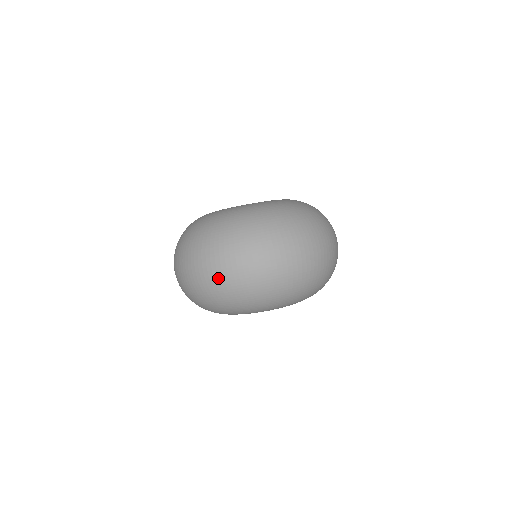
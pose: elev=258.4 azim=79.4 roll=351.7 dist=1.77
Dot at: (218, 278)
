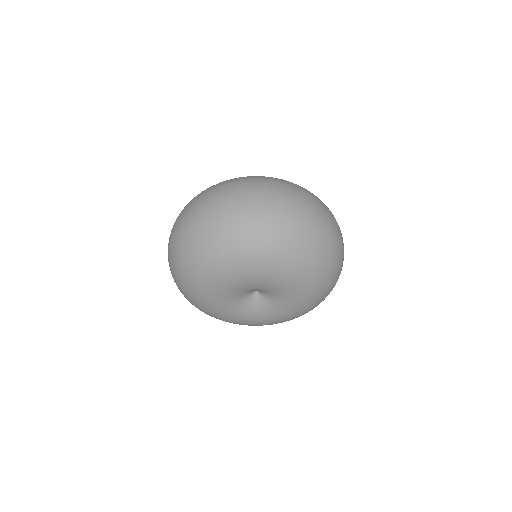
Dot at: (216, 207)
